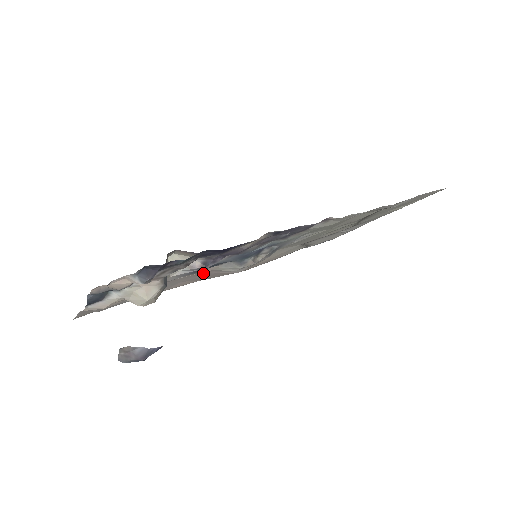
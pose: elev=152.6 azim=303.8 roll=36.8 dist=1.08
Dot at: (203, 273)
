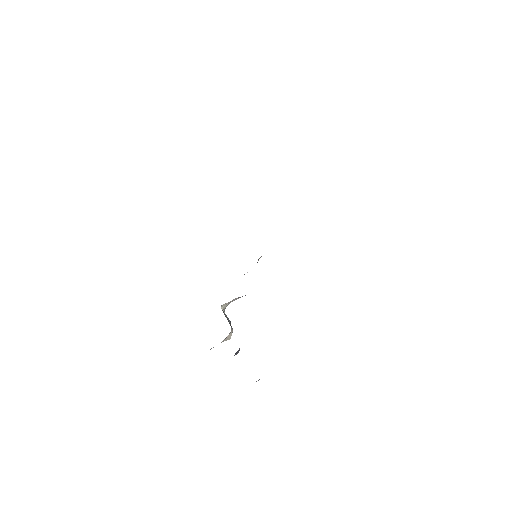
Dot at: occluded
